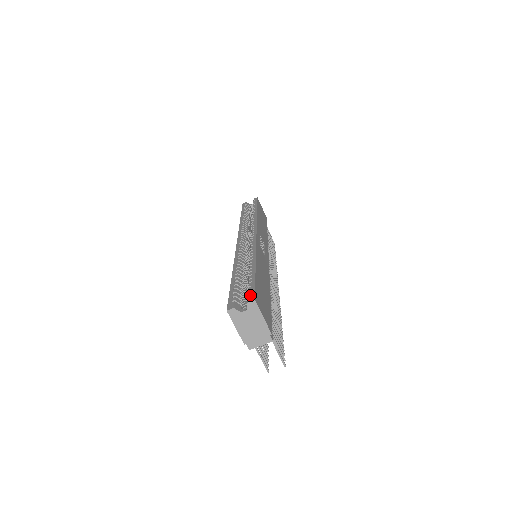
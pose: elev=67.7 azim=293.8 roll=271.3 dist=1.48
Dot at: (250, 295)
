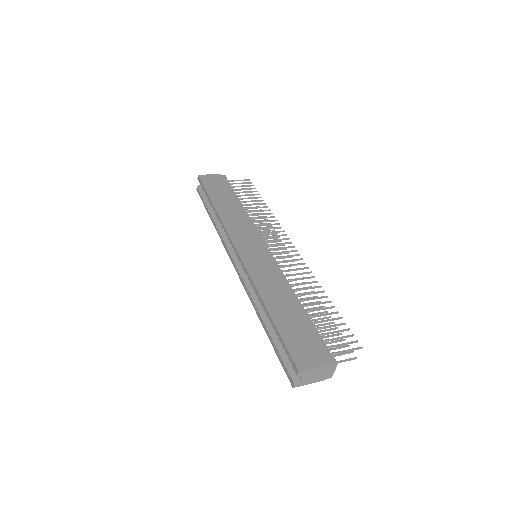
Dot at: (292, 365)
